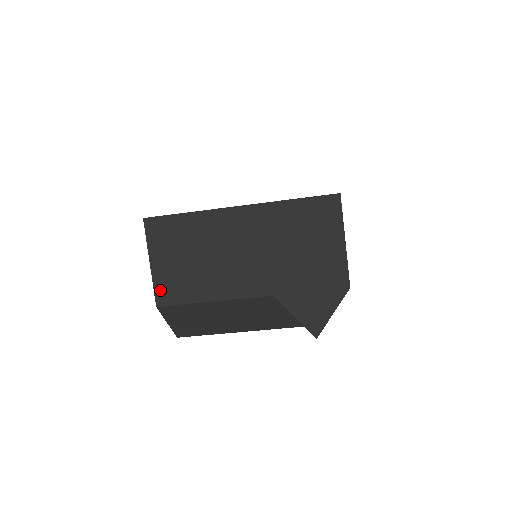
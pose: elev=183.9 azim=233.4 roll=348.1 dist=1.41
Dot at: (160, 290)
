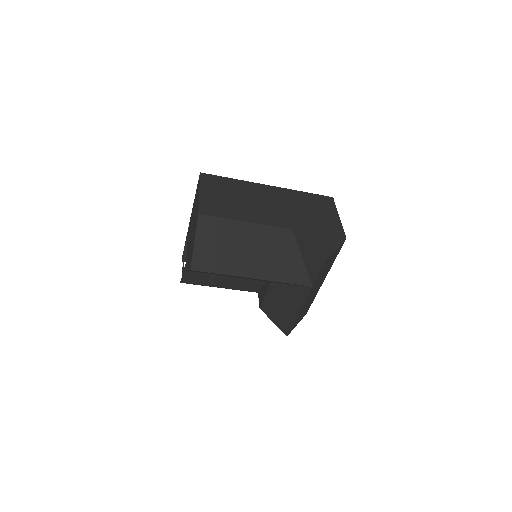
Dot at: (204, 206)
